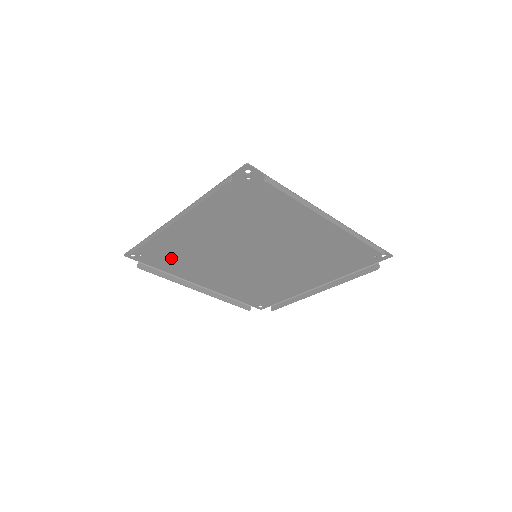
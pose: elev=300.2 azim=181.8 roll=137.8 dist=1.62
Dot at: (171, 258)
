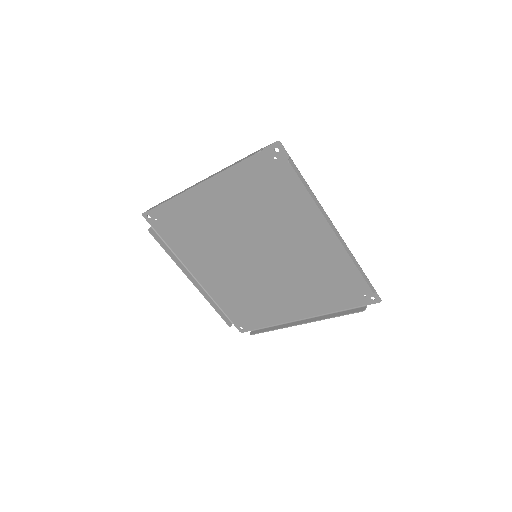
Dot at: (181, 232)
